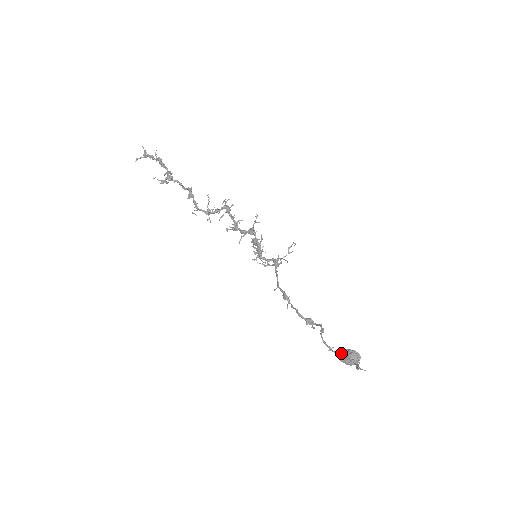
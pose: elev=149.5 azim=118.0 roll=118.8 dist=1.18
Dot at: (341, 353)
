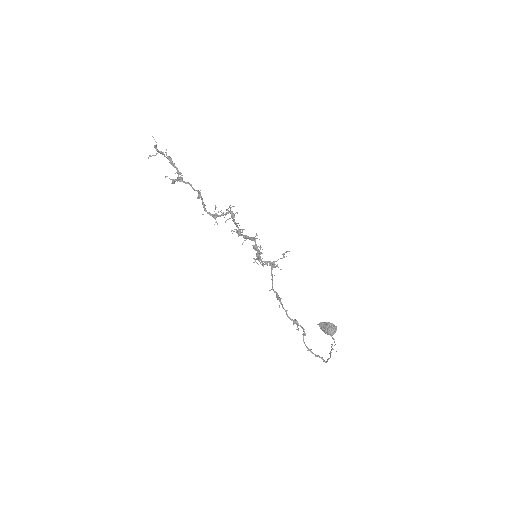
Dot at: (322, 325)
